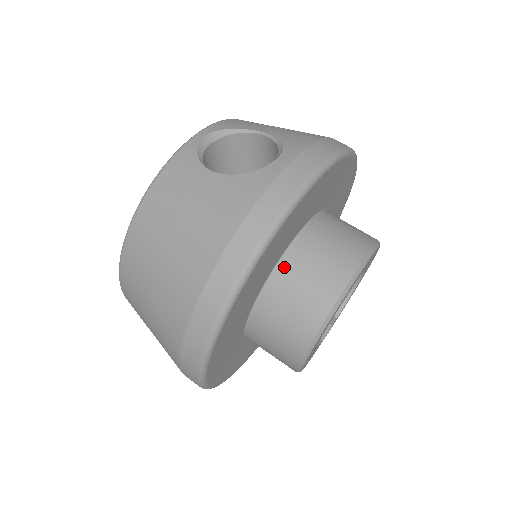
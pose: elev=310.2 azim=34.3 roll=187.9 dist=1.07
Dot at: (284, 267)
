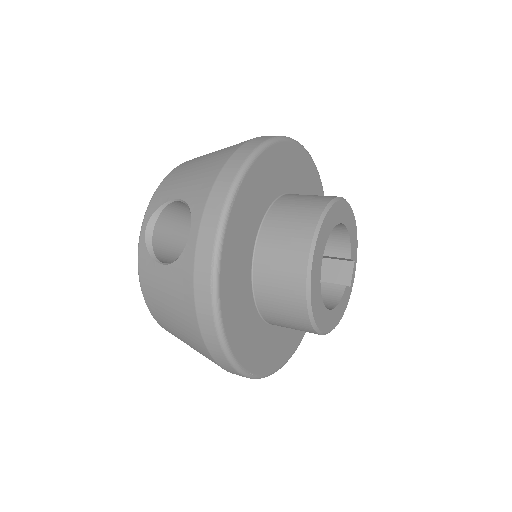
Dot at: (258, 287)
